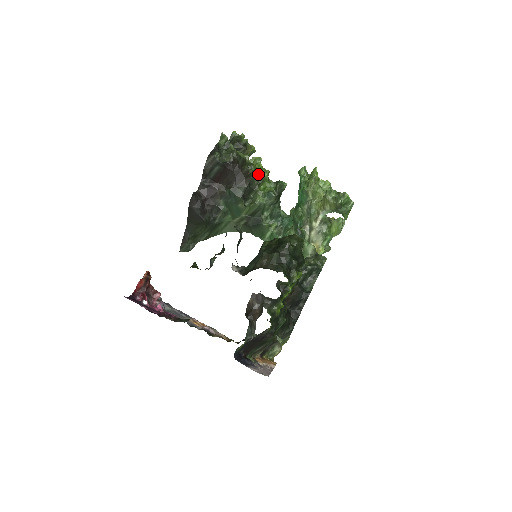
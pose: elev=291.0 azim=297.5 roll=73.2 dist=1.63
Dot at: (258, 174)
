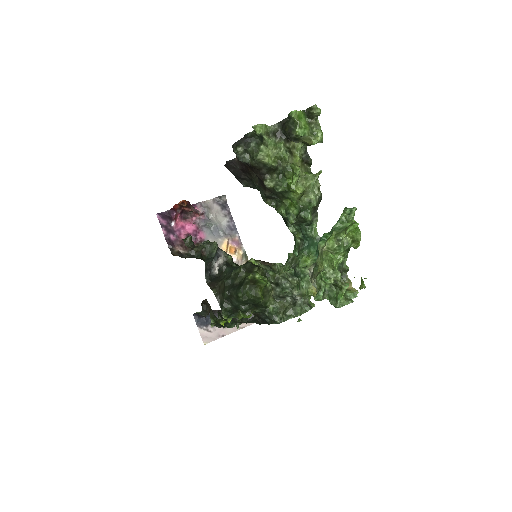
Dot at: (281, 192)
